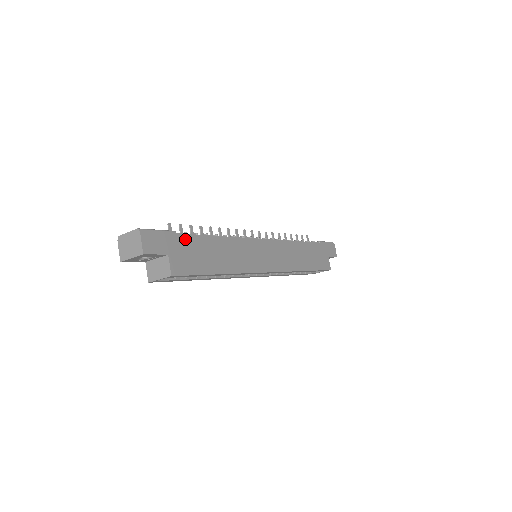
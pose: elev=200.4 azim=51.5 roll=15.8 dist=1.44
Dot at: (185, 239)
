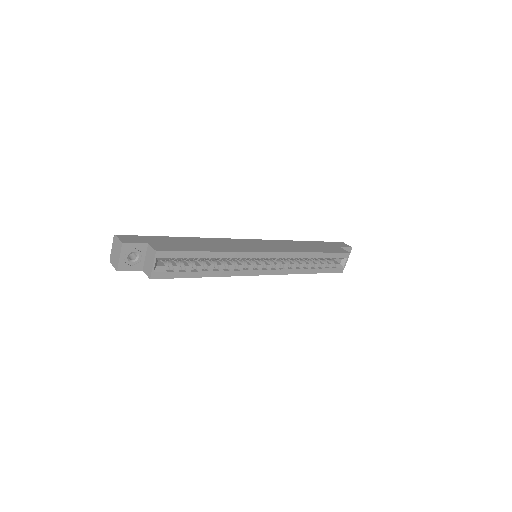
Dot at: (163, 238)
